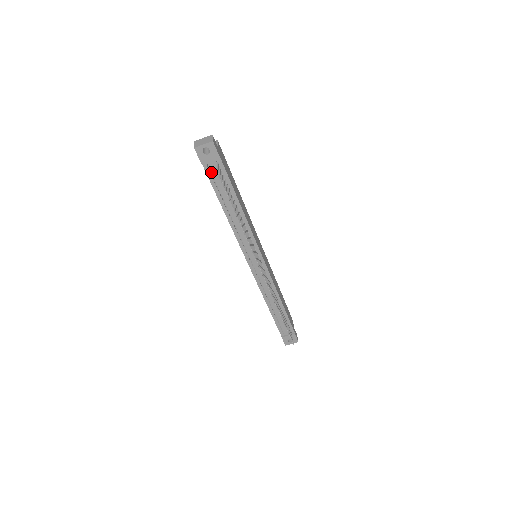
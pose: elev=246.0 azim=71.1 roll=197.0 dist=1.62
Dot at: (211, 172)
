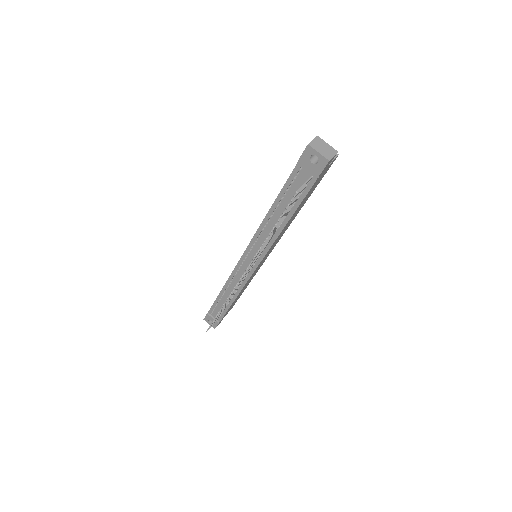
Dot at: (297, 175)
